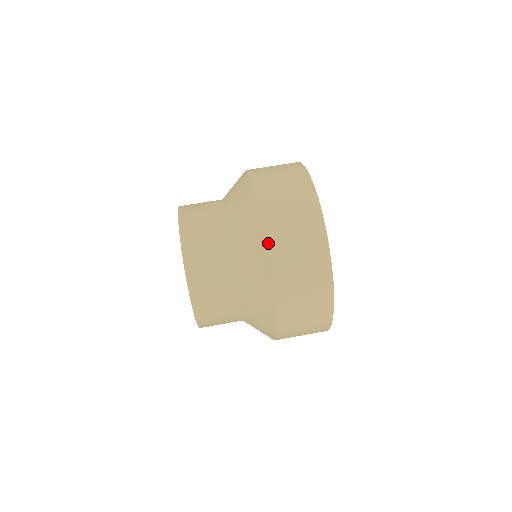
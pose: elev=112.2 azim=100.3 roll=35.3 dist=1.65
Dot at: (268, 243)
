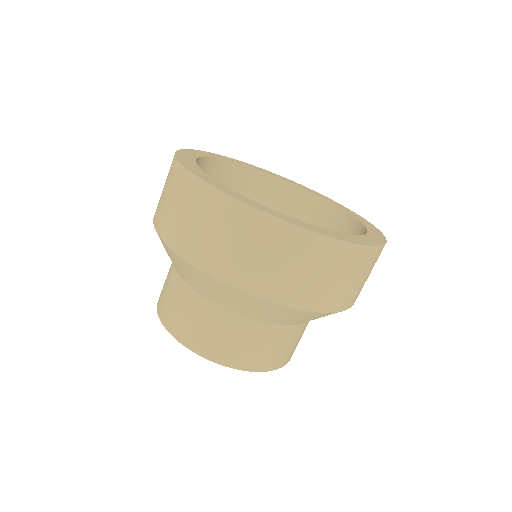
Dot at: occluded
